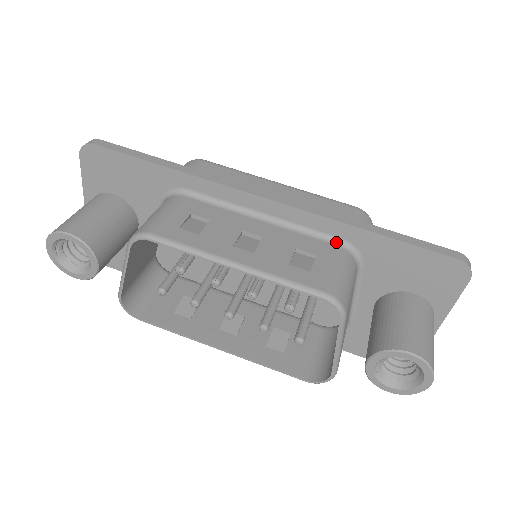
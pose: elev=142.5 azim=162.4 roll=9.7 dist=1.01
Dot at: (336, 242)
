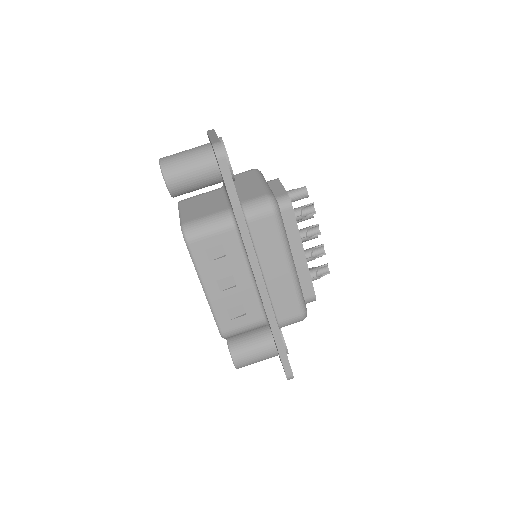
Dot at: (265, 317)
